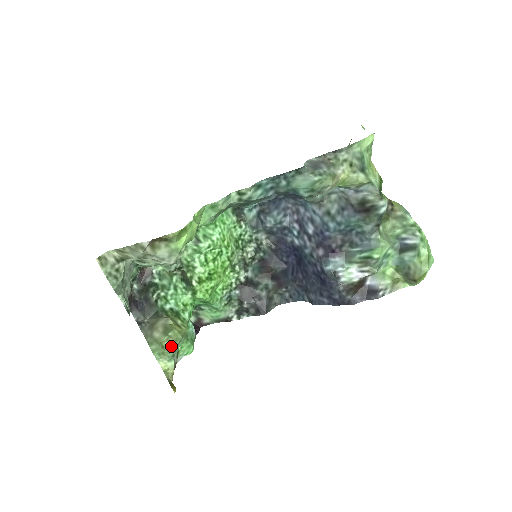
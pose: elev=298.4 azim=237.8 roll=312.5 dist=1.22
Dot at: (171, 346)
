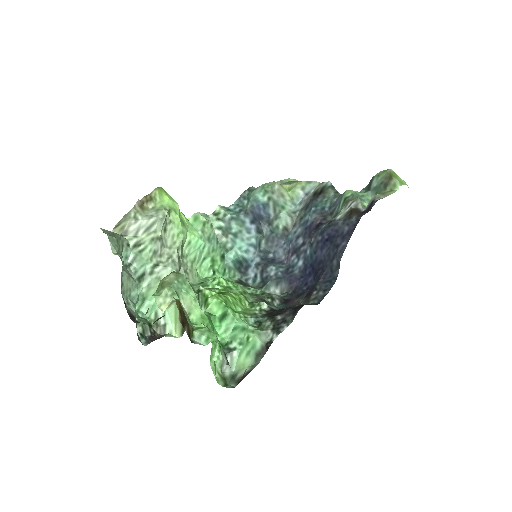
Dot at: (172, 280)
